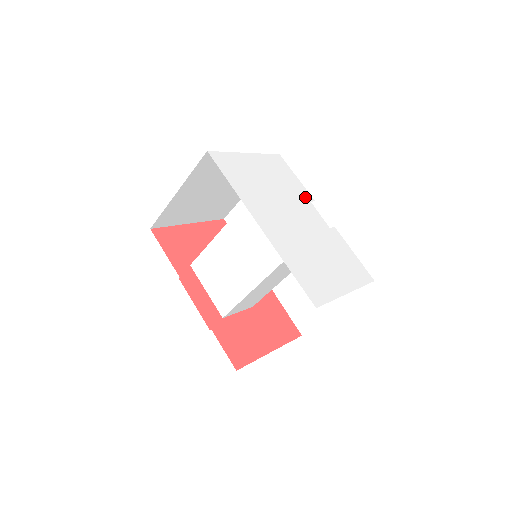
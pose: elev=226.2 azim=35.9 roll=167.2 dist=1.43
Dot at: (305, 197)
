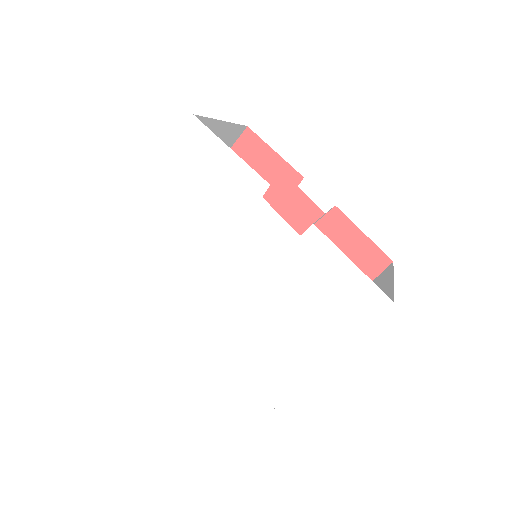
Dot at: (250, 195)
